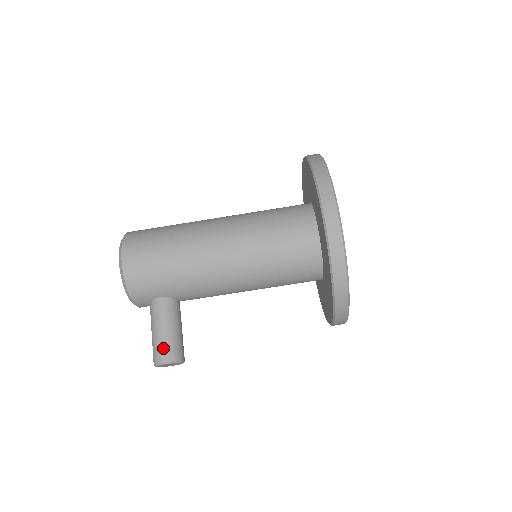
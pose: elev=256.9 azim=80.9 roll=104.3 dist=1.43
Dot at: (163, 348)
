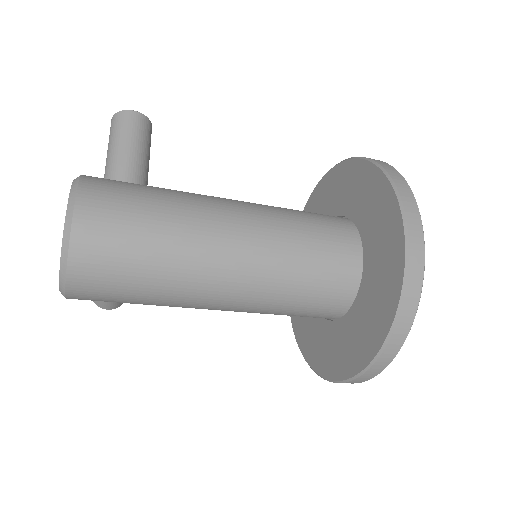
Dot at: (107, 305)
